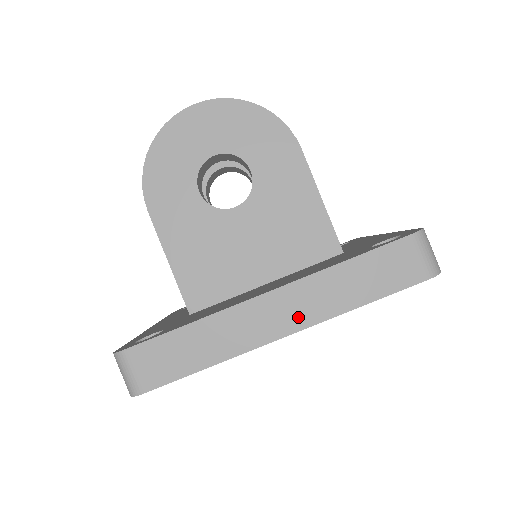
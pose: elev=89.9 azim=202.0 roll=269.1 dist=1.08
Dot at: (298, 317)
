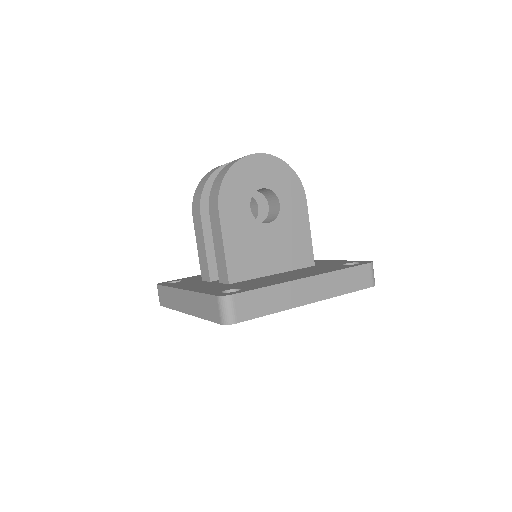
Dot at: (319, 294)
